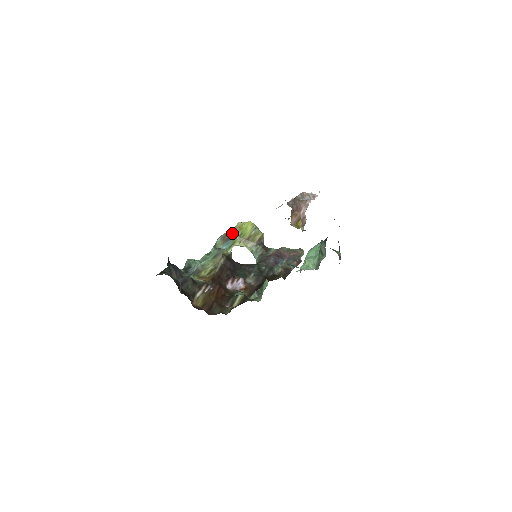
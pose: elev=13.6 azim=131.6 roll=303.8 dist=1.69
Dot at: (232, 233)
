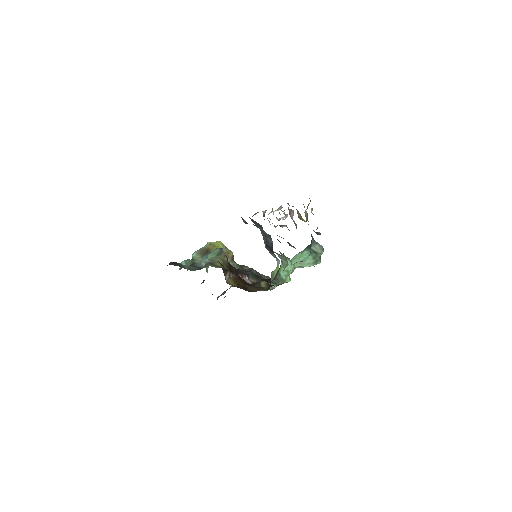
Dot at: (208, 248)
